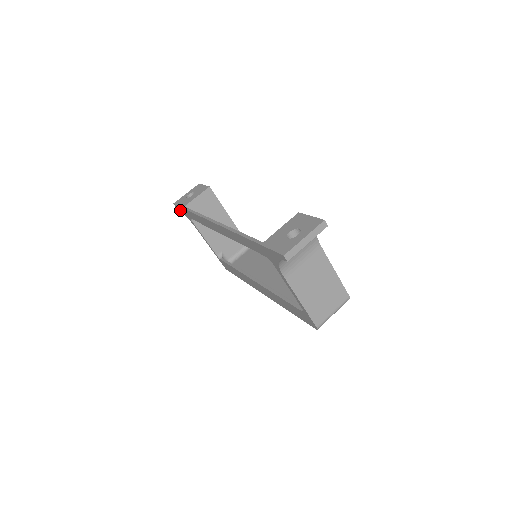
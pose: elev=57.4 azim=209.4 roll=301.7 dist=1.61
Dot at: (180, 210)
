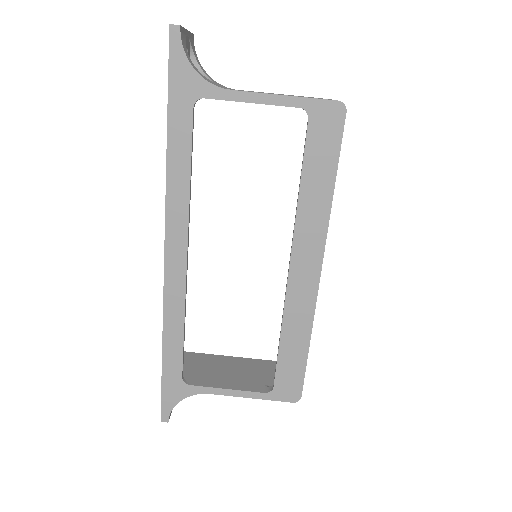
Dot at: (170, 408)
